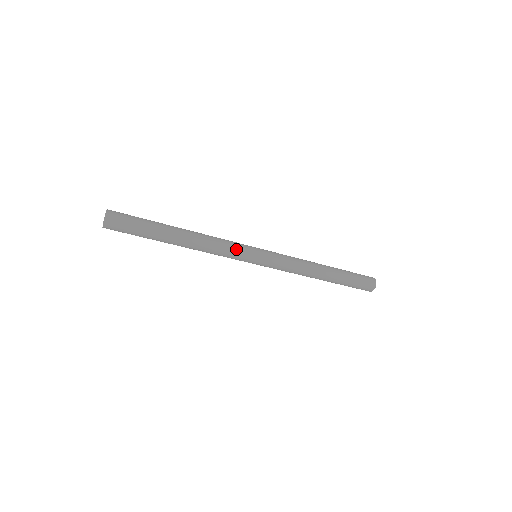
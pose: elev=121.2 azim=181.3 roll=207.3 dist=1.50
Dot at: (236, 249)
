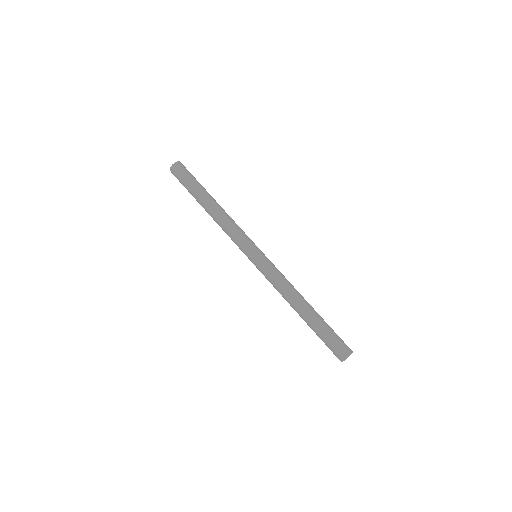
Dot at: (245, 235)
